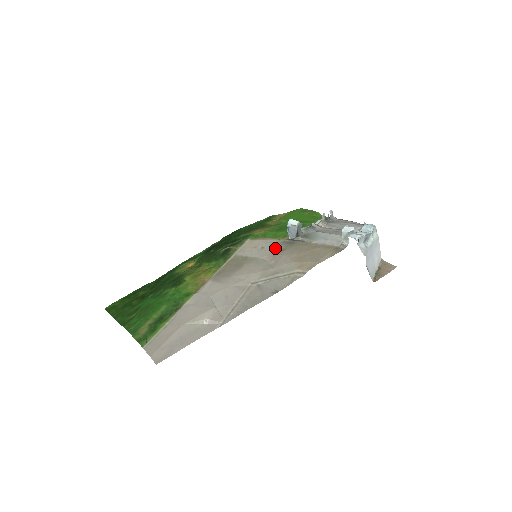
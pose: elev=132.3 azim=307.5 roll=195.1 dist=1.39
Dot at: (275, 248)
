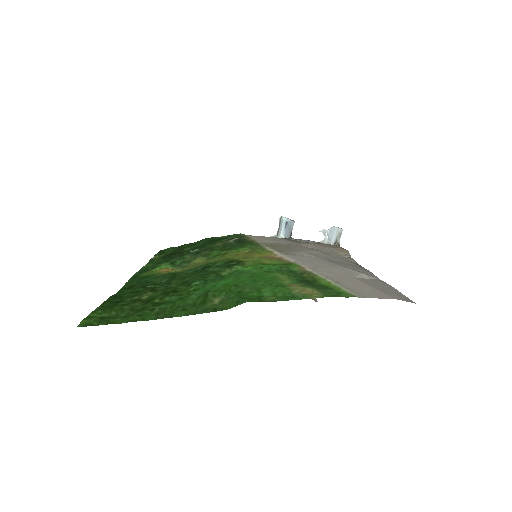
Dot at: (289, 241)
